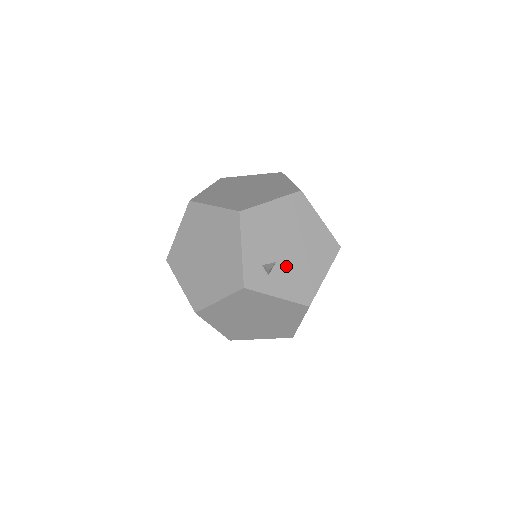
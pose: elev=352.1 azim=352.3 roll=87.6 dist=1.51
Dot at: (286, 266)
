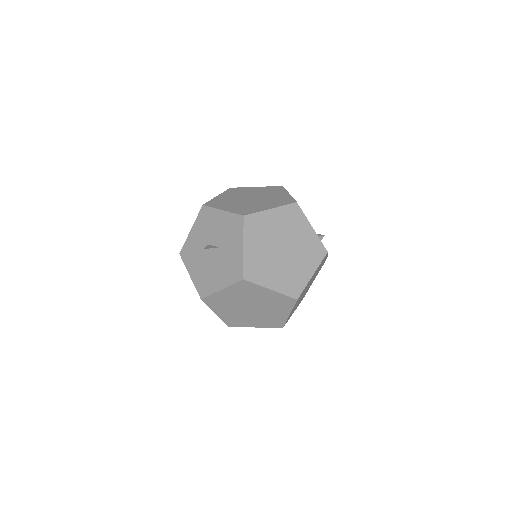
Dot at: occluded
